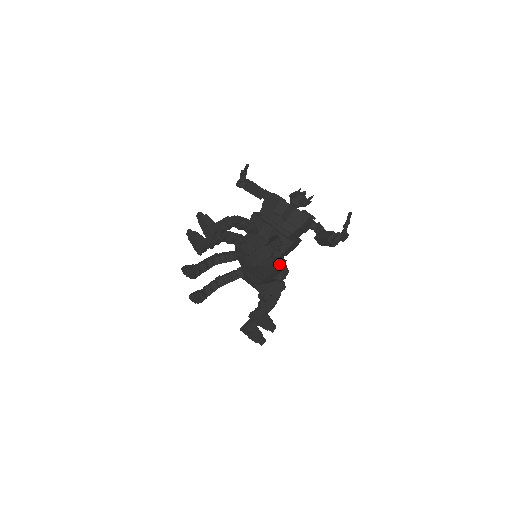
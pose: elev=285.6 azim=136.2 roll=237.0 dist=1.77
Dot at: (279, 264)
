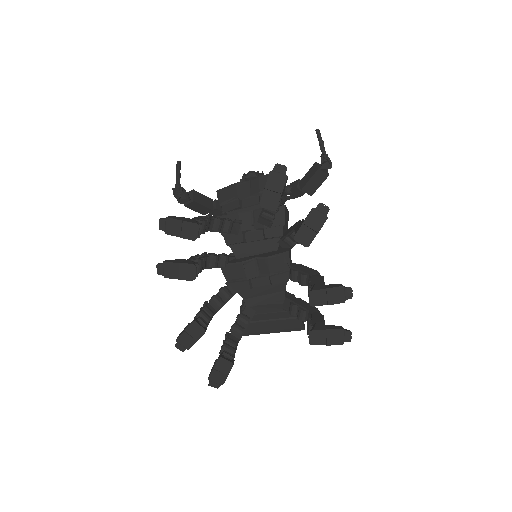
Dot at: (291, 229)
